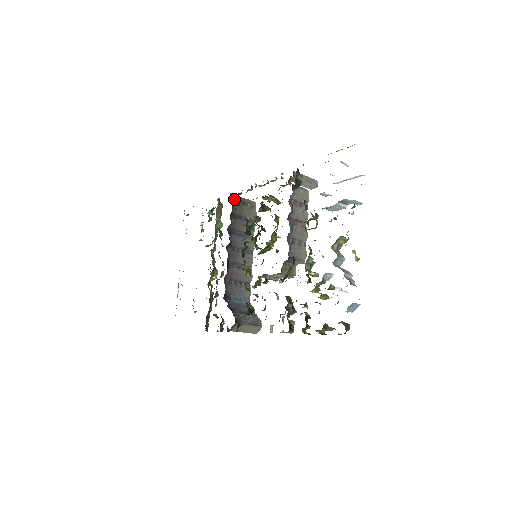
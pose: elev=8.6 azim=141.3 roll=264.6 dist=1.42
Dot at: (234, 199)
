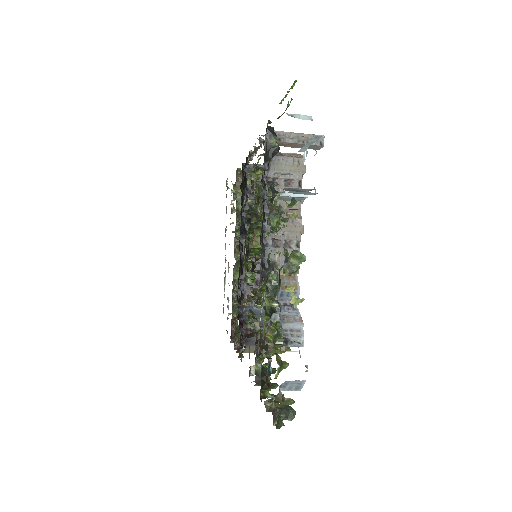
Dot at: occluded
